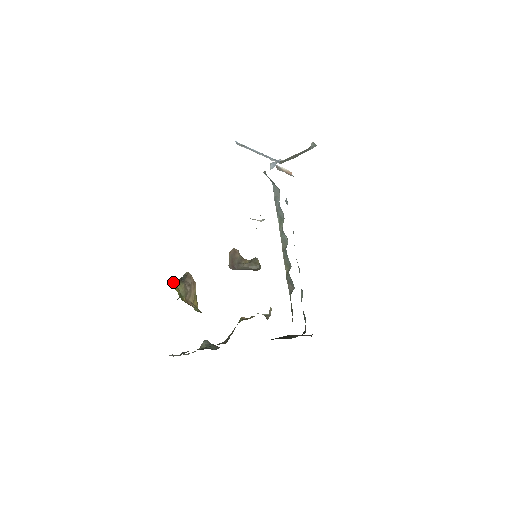
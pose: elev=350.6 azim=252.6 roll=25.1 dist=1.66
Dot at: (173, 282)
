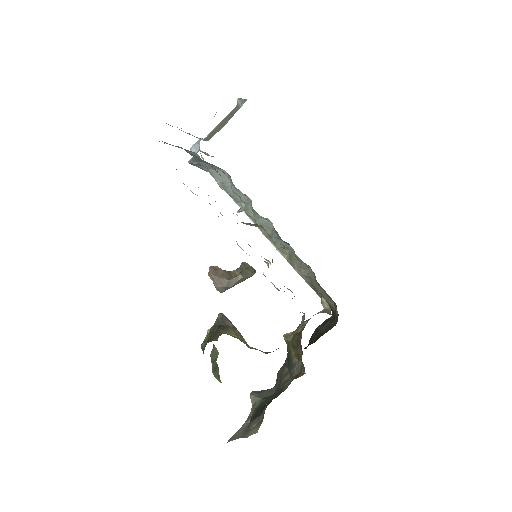
Dot at: occluded
